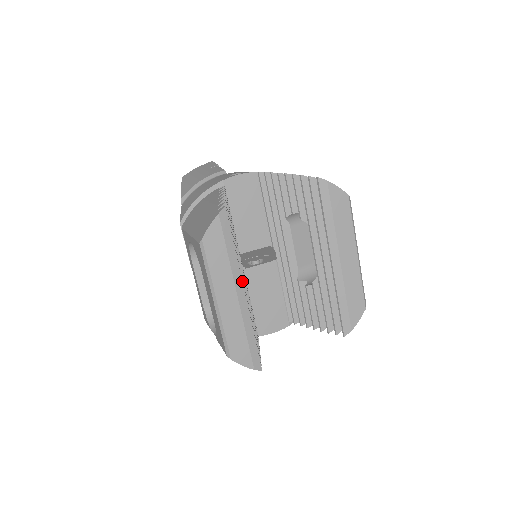
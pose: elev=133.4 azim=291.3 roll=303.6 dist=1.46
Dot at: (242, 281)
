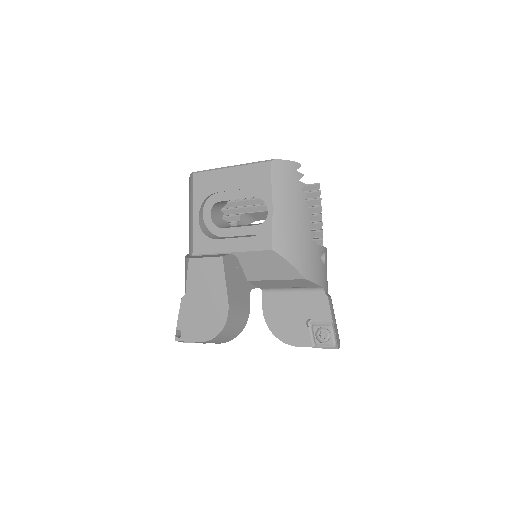
Dot at: occluded
